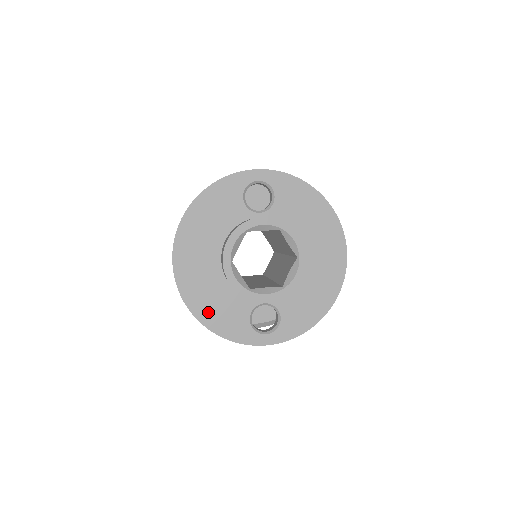
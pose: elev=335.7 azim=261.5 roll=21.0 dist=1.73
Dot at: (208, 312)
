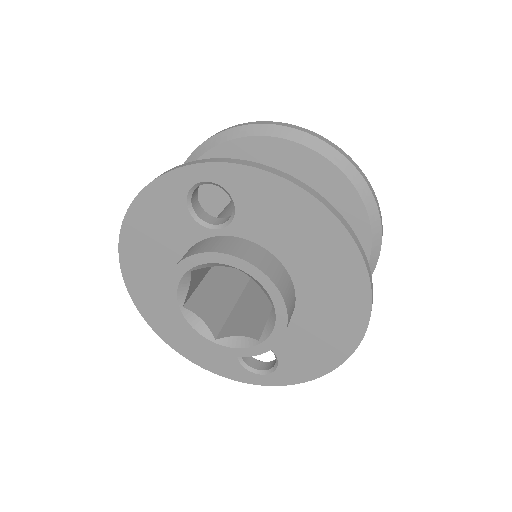
Dot at: (185, 345)
